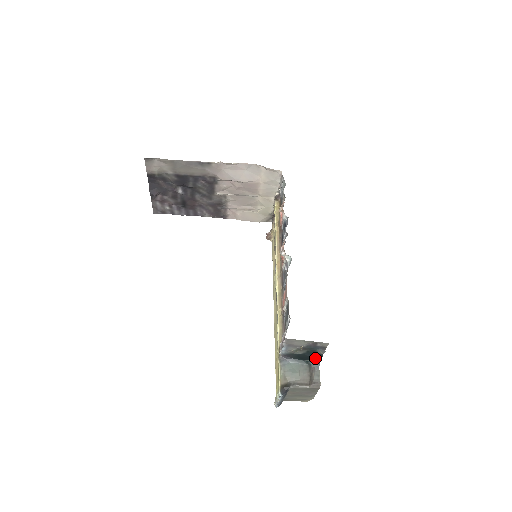
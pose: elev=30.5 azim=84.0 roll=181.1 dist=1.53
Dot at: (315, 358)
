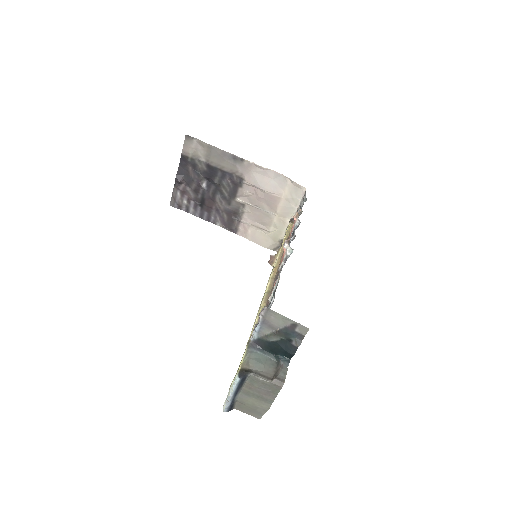
Dot at: (287, 351)
